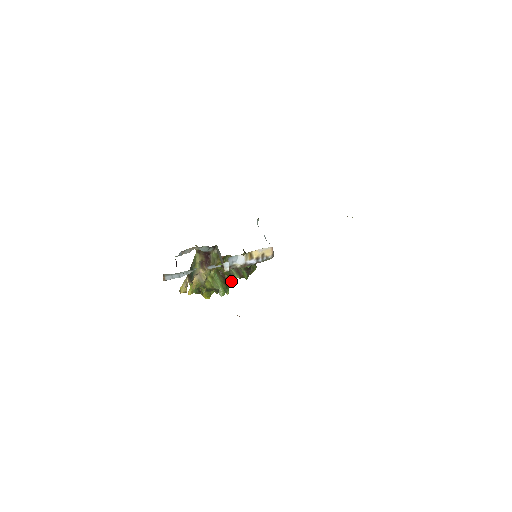
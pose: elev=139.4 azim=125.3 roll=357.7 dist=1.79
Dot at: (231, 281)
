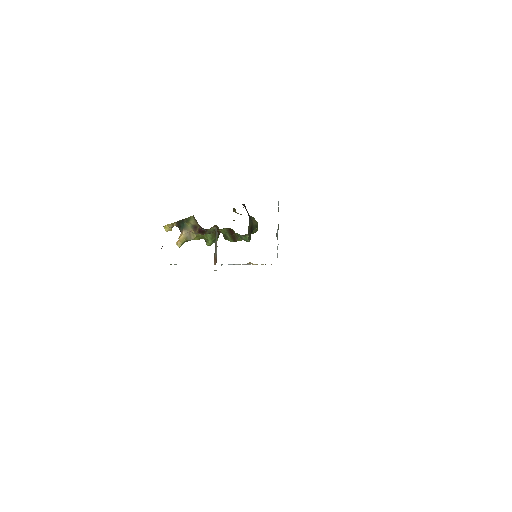
Dot at: occluded
